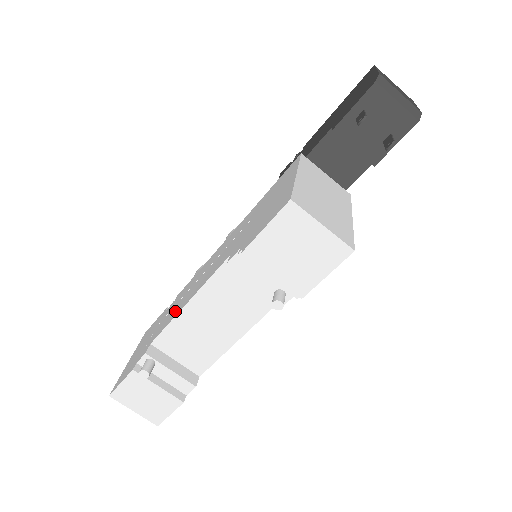
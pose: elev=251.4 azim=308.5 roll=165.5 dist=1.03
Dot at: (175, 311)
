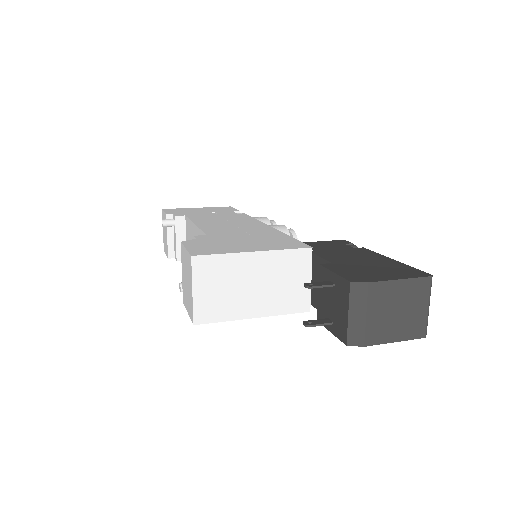
Dot at: (204, 219)
